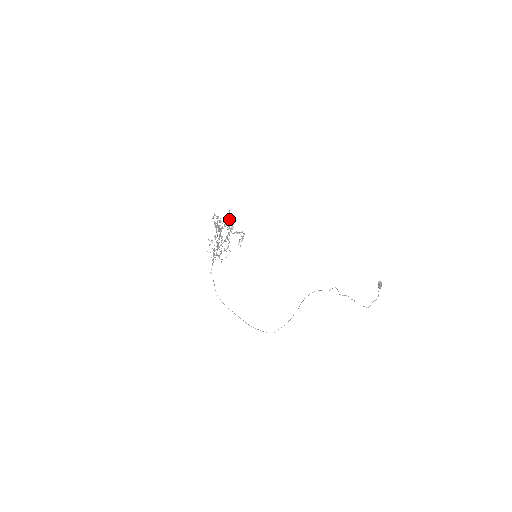
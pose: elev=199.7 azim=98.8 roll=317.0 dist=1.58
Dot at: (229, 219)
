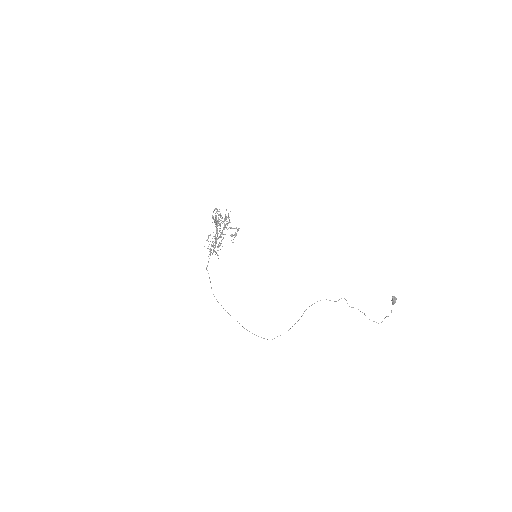
Dot at: occluded
